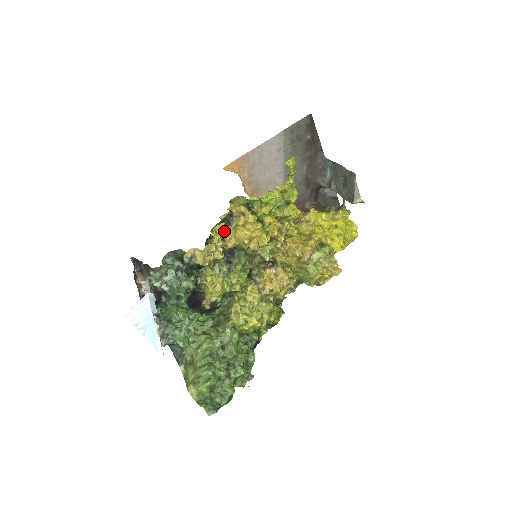
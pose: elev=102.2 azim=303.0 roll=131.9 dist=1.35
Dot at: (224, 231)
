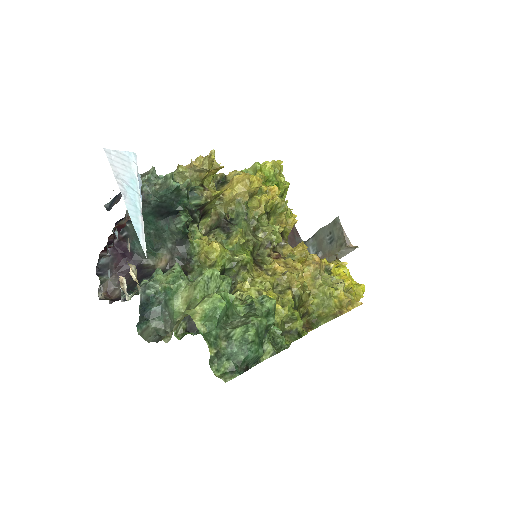
Dot at: occluded
